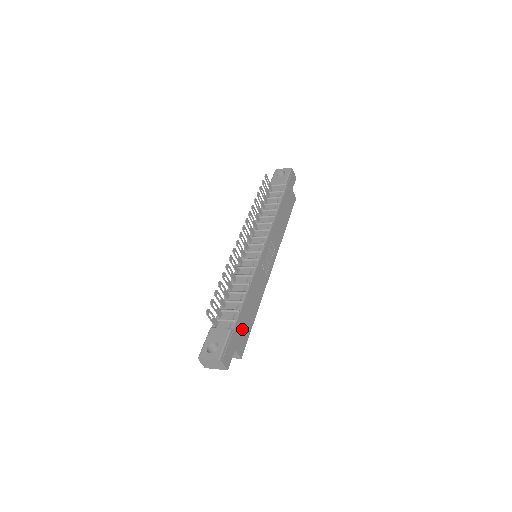
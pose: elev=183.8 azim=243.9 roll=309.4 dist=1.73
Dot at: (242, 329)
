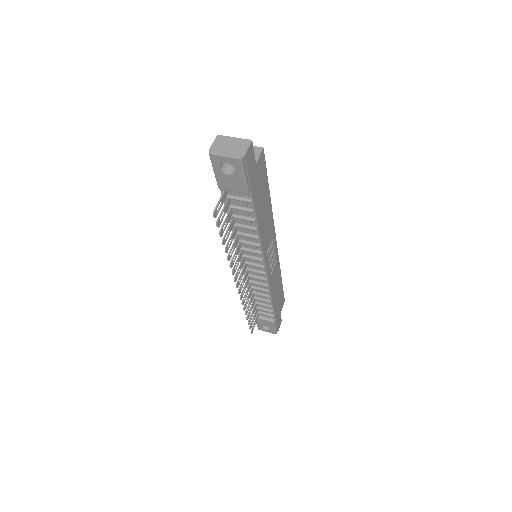
Dot at: (279, 304)
